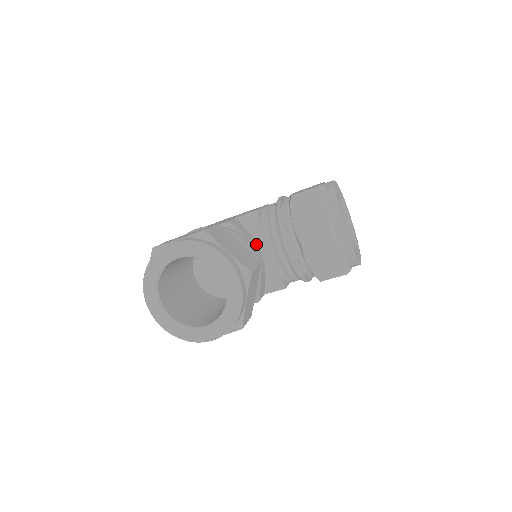
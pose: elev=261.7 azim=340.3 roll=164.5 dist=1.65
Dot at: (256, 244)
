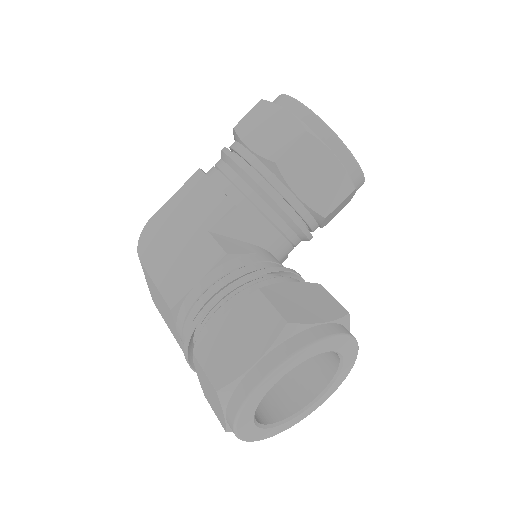
Dot at: (262, 249)
